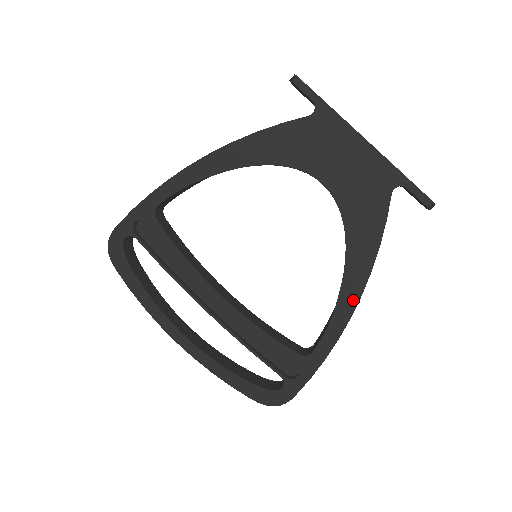
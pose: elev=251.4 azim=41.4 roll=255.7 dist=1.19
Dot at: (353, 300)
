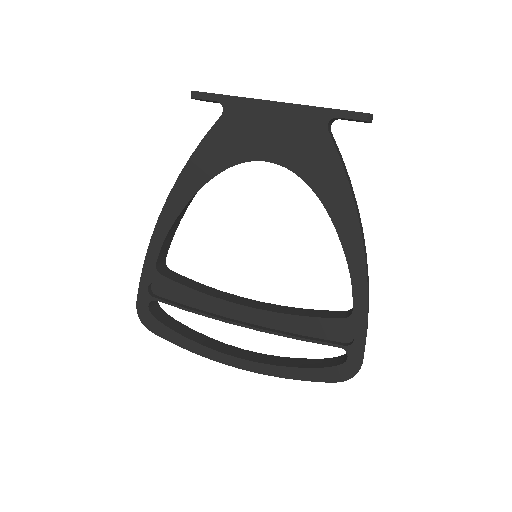
Dot at: (357, 242)
